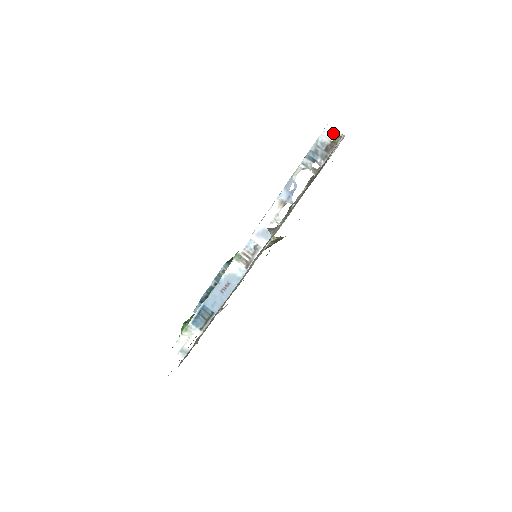
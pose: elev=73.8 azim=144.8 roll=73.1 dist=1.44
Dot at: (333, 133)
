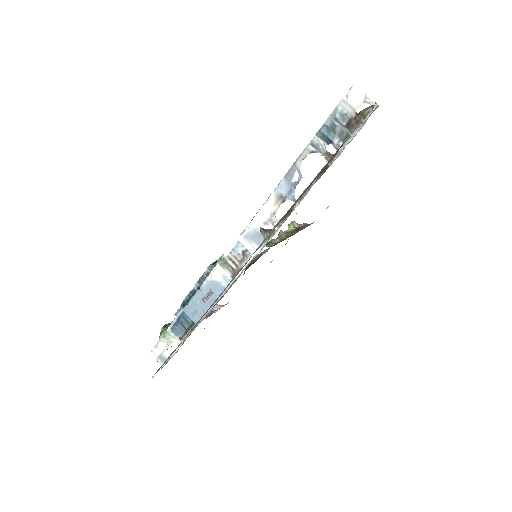
Dot at: (361, 99)
